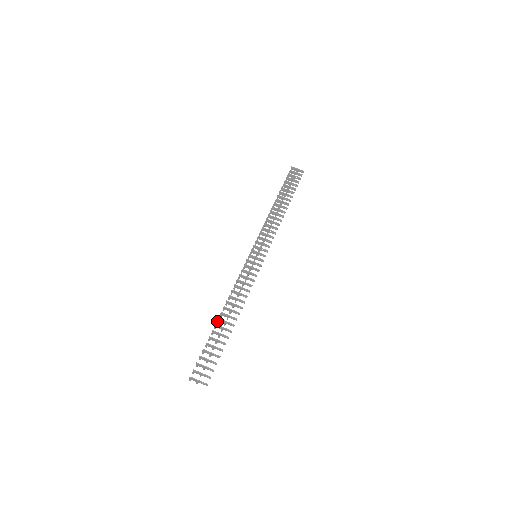
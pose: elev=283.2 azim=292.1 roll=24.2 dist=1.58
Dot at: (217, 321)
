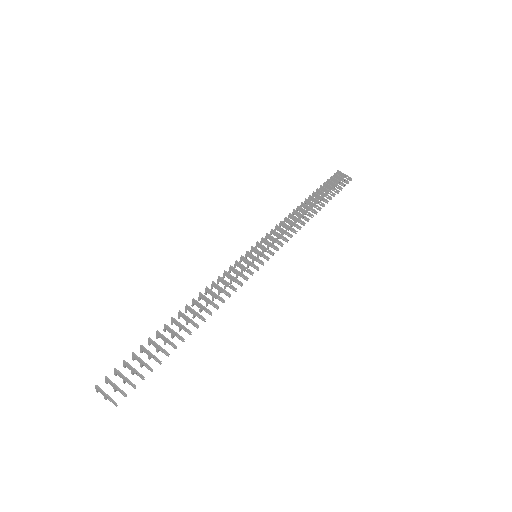
Dot at: (171, 322)
